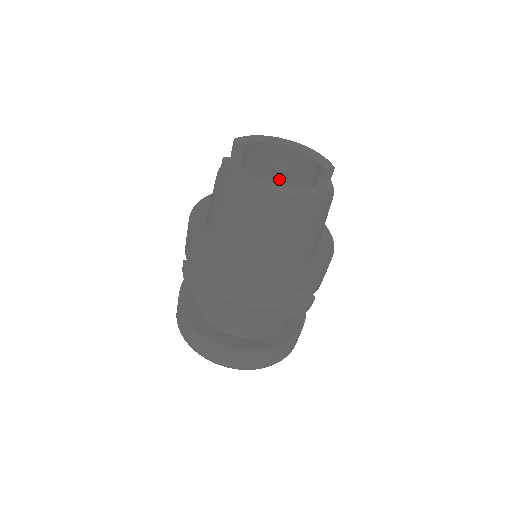
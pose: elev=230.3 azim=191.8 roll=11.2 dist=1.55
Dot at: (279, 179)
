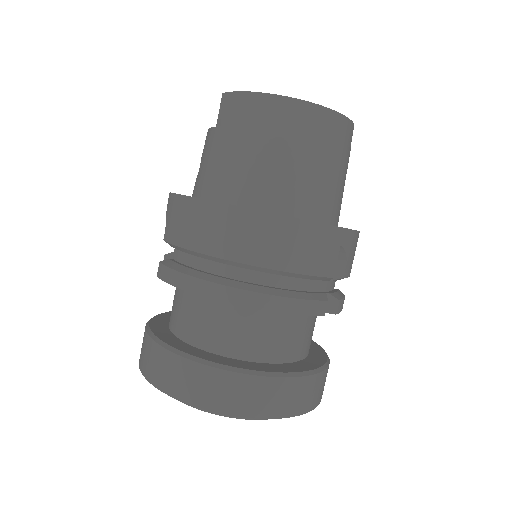
Dot at: occluded
